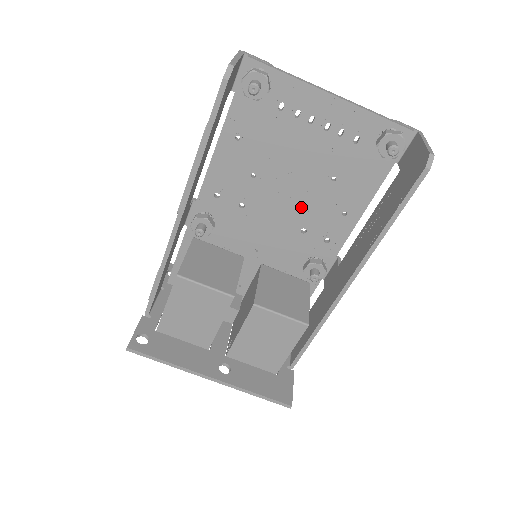
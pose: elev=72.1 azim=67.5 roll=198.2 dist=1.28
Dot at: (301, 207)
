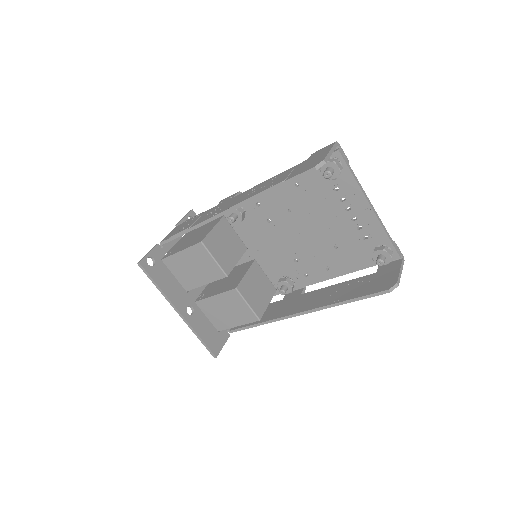
Dot at: (305, 247)
